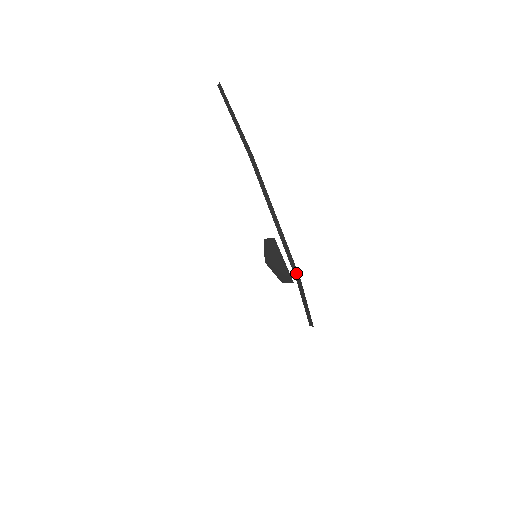
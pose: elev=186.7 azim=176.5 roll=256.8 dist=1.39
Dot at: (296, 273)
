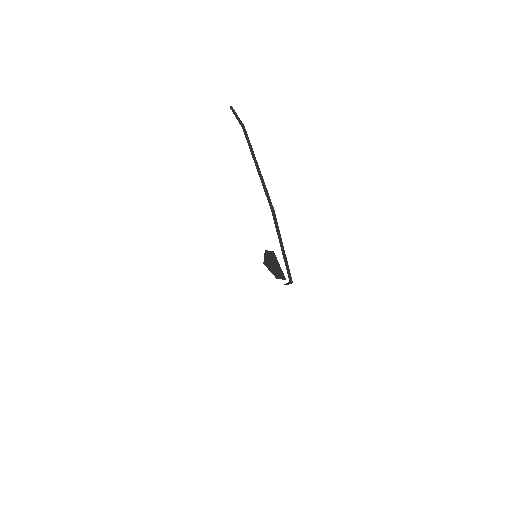
Dot at: (271, 205)
